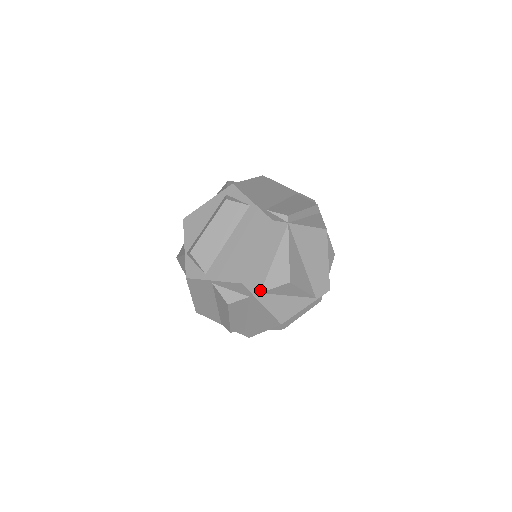
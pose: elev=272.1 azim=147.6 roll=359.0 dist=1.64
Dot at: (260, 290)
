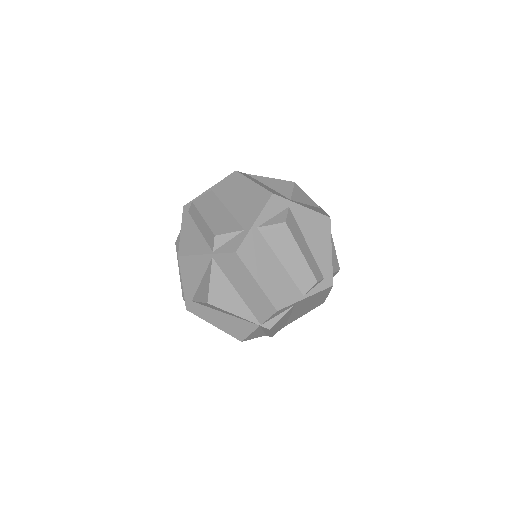
Dot at: (288, 199)
